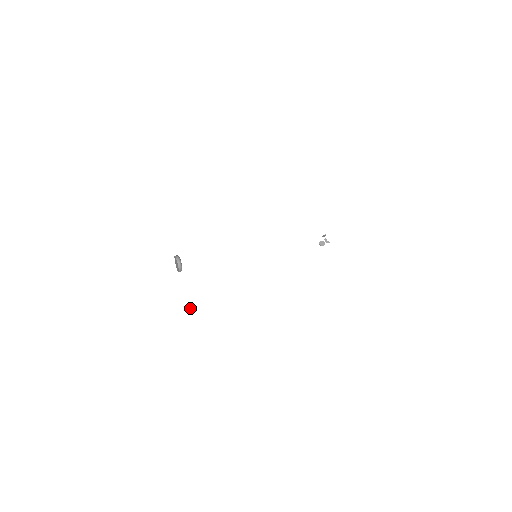
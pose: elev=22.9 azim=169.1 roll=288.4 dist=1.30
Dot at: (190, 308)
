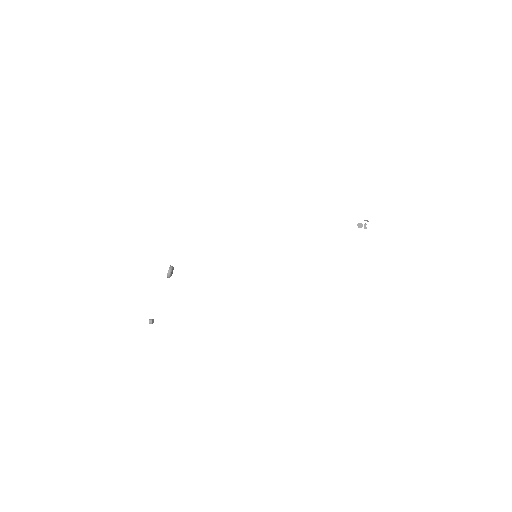
Dot at: (150, 322)
